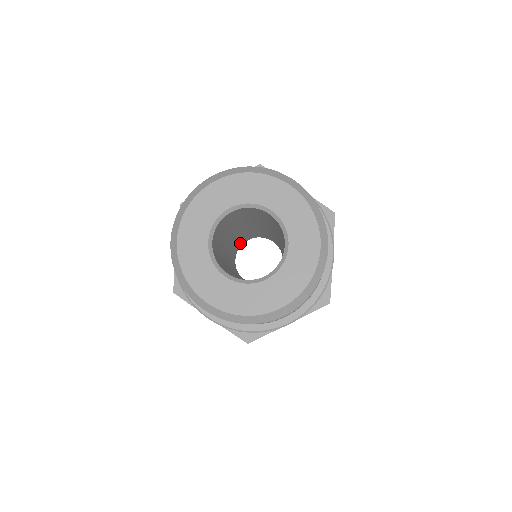
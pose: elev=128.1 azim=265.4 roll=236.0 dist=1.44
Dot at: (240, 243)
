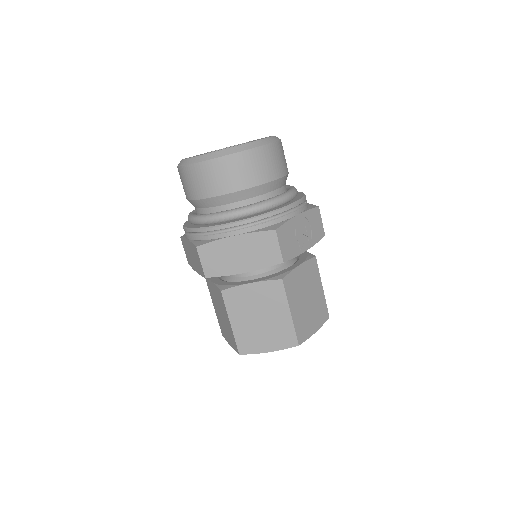
Dot at: occluded
